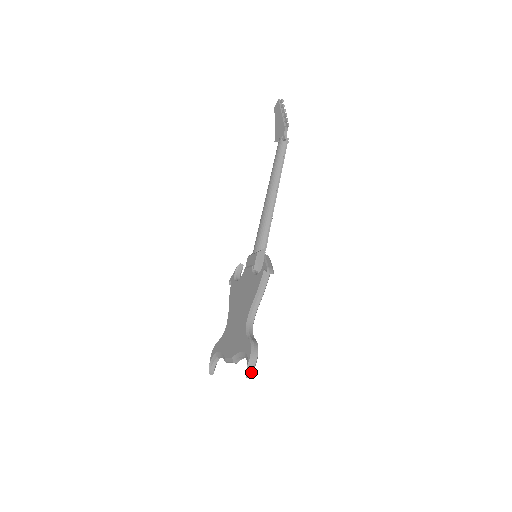
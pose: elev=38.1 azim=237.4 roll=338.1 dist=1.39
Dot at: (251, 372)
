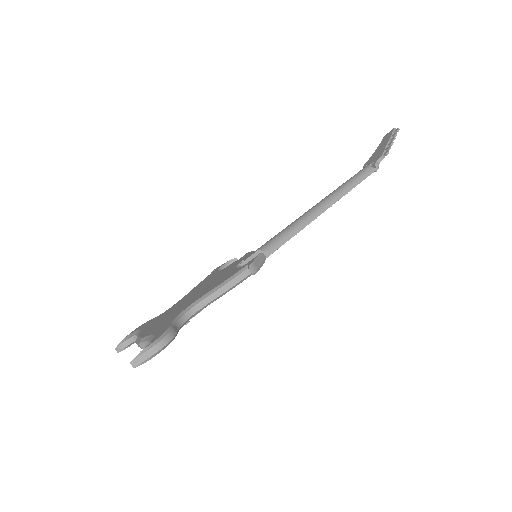
Dot at: (141, 361)
